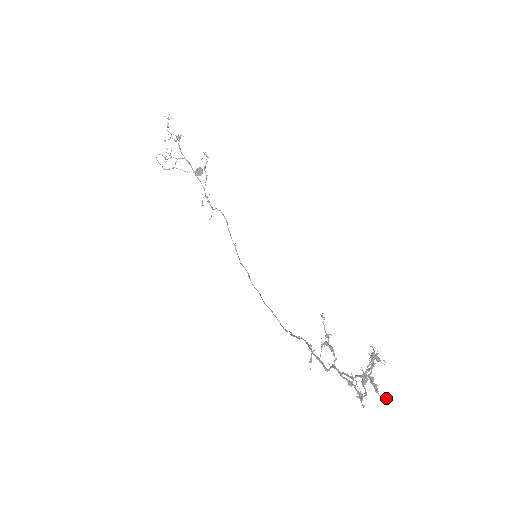
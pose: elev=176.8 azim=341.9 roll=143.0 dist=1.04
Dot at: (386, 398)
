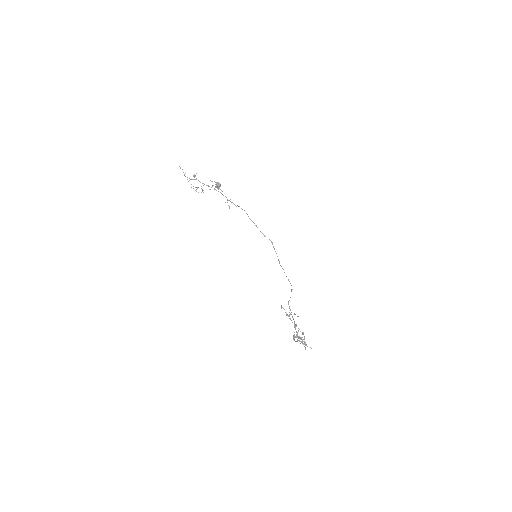
Dot at: (311, 348)
